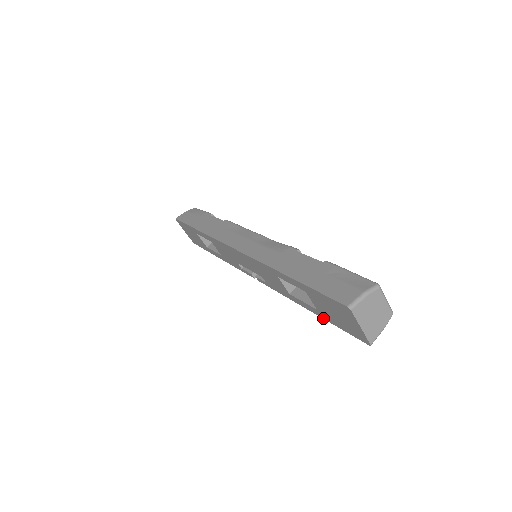
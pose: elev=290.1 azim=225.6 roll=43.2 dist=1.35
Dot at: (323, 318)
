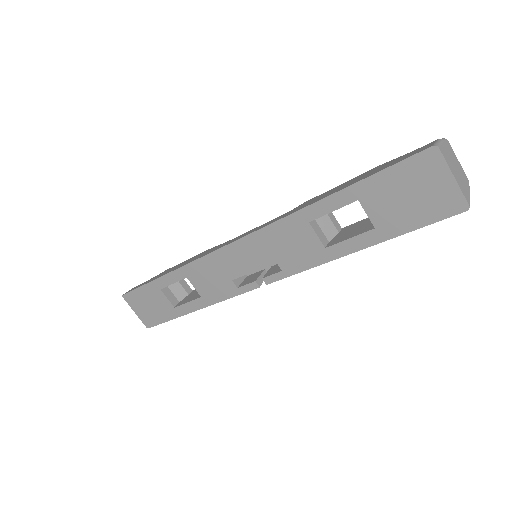
Dot at: (384, 240)
